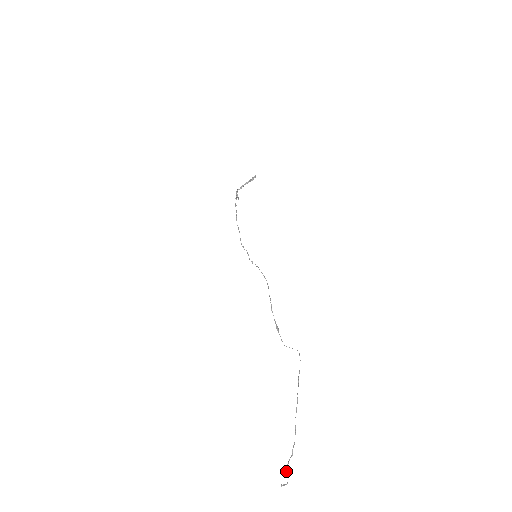
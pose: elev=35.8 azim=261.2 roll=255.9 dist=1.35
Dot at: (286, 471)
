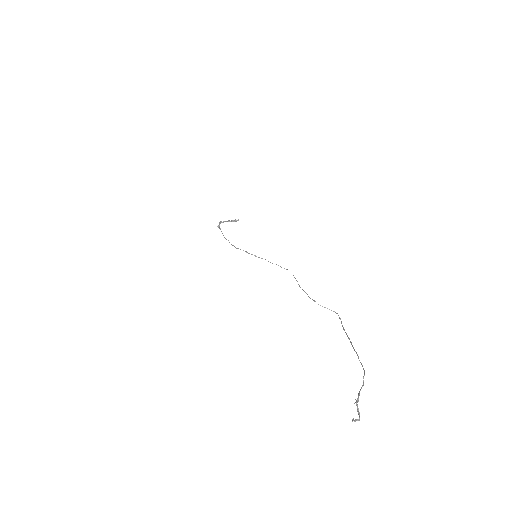
Dot at: occluded
